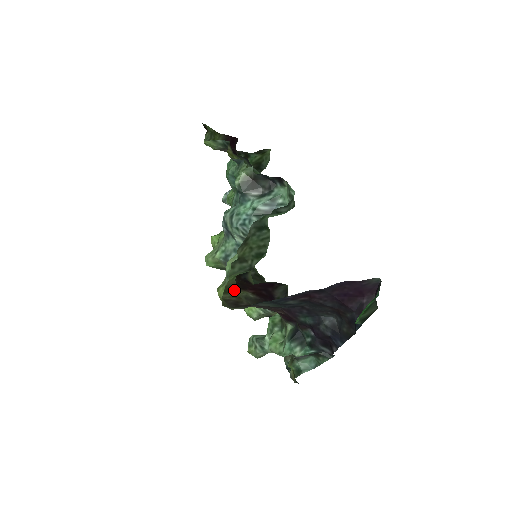
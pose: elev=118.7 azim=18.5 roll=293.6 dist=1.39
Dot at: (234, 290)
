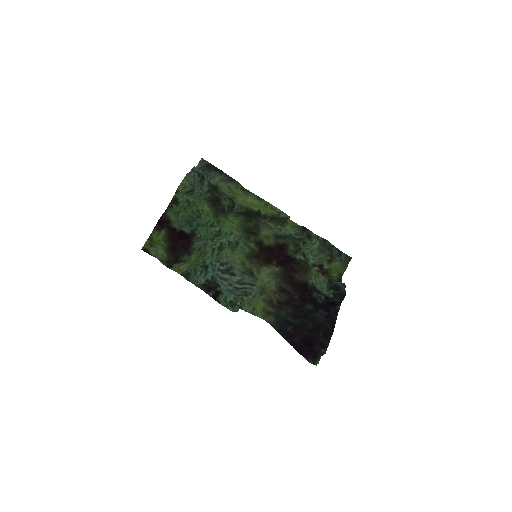
Dot at: (264, 289)
